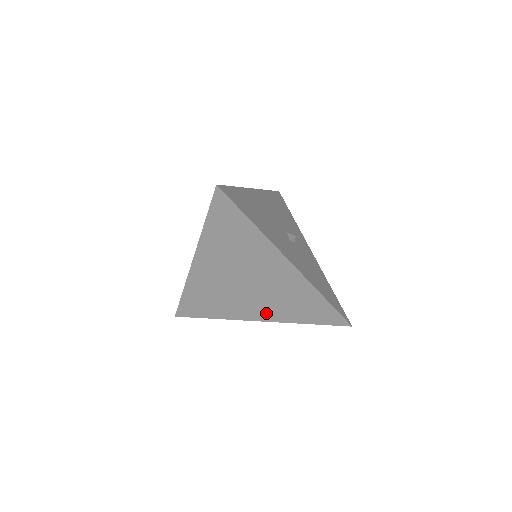
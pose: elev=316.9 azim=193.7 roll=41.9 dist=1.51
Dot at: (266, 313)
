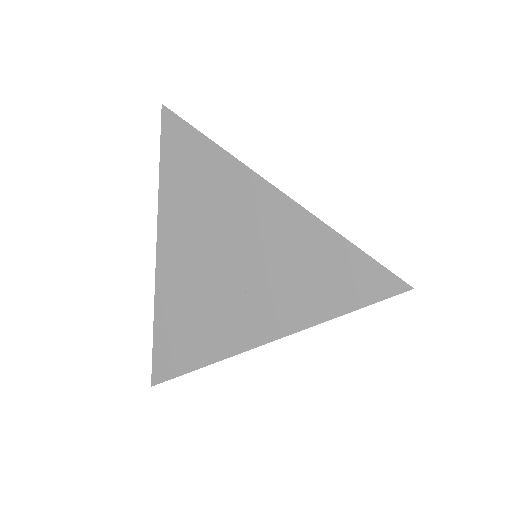
Dot at: (268, 319)
